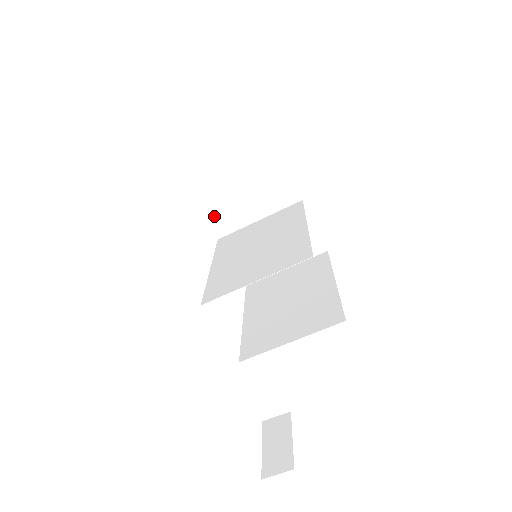
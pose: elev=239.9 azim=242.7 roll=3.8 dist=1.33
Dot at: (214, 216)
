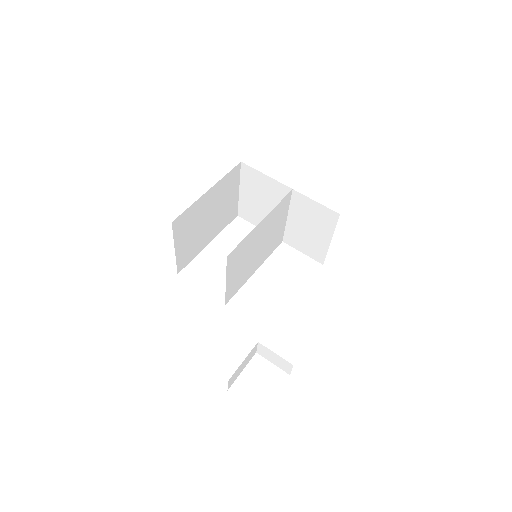
Dot at: occluded
